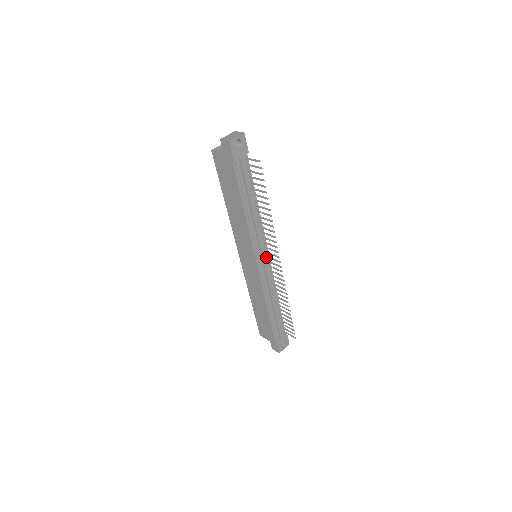
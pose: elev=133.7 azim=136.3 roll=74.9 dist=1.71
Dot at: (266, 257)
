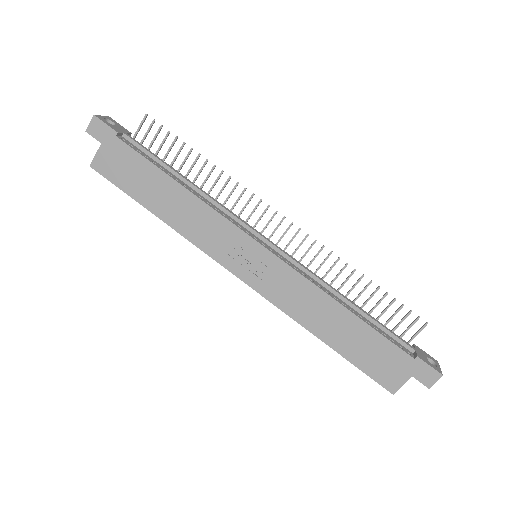
Dot at: occluded
